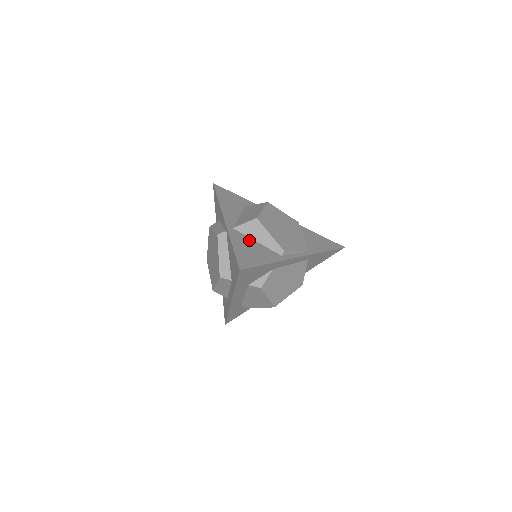
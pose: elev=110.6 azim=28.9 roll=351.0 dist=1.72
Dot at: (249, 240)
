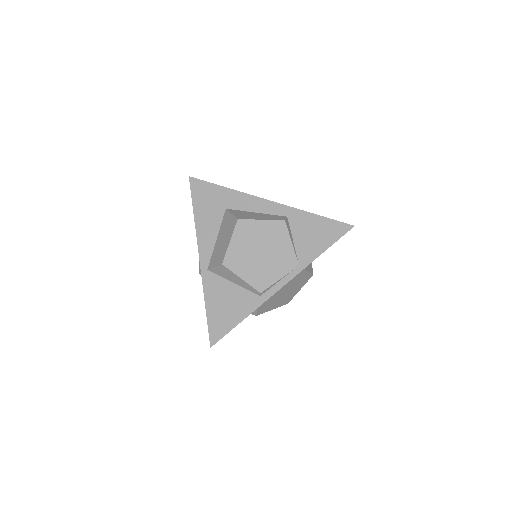
Dot at: (224, 284)
